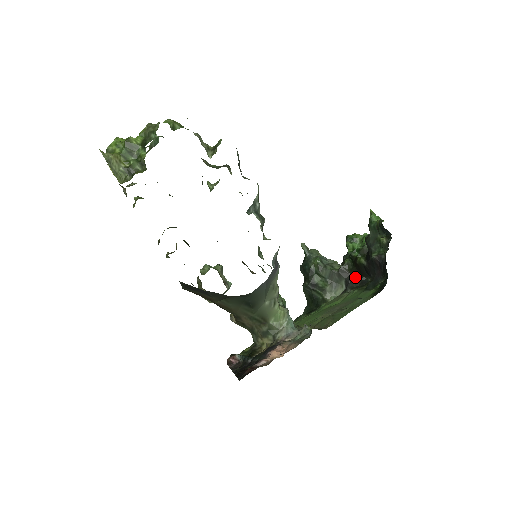
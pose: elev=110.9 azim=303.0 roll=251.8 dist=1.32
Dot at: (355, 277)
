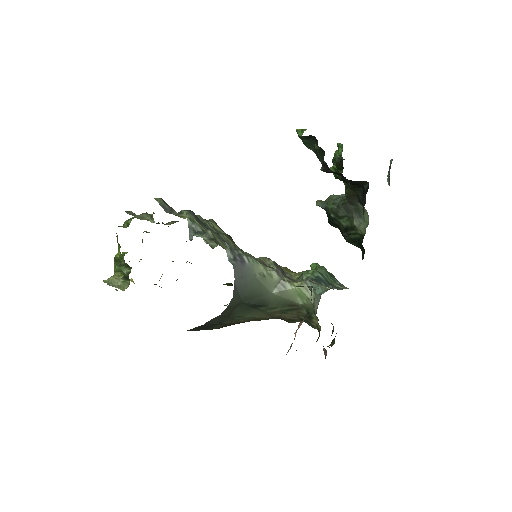
Dot at: (362, 192)
